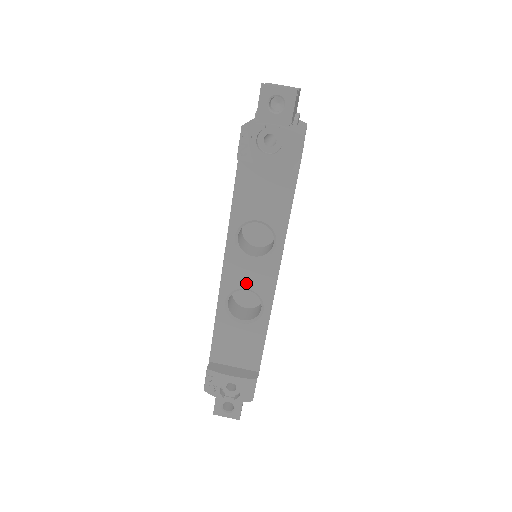
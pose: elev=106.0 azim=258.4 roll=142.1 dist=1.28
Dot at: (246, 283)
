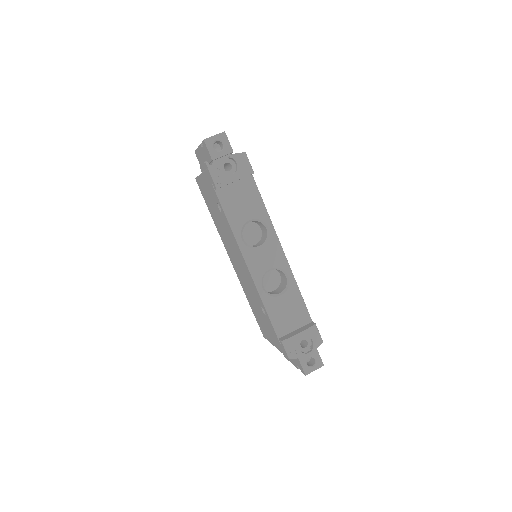
Dot at: (267, 265)
